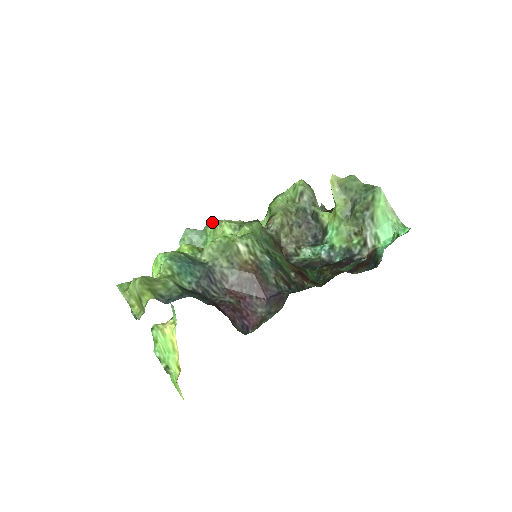
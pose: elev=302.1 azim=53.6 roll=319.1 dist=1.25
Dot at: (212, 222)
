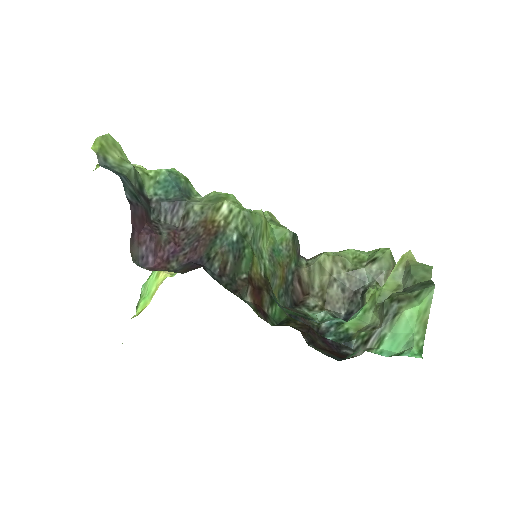
Dot at: occluded
